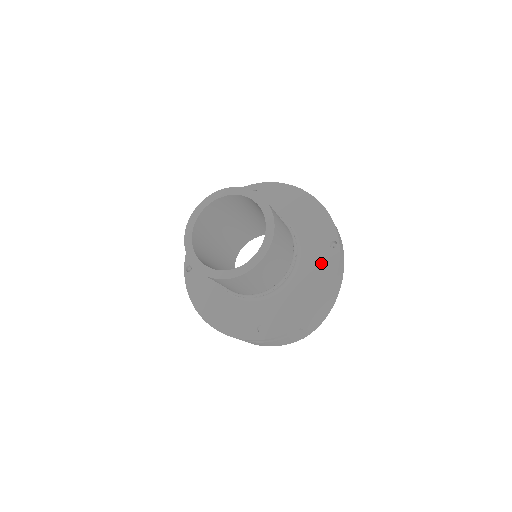
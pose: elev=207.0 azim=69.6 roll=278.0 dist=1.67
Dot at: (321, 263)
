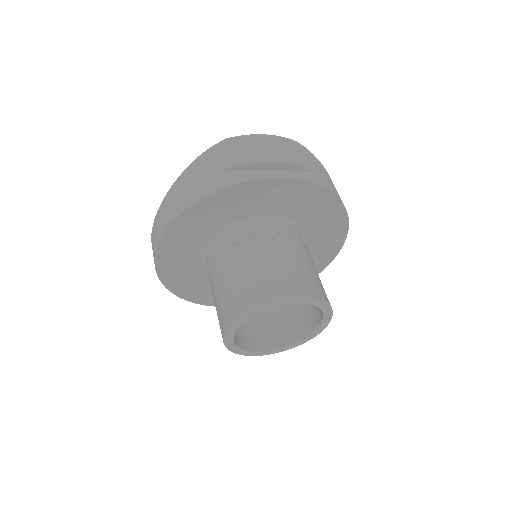
Dot at: (316, 262)
